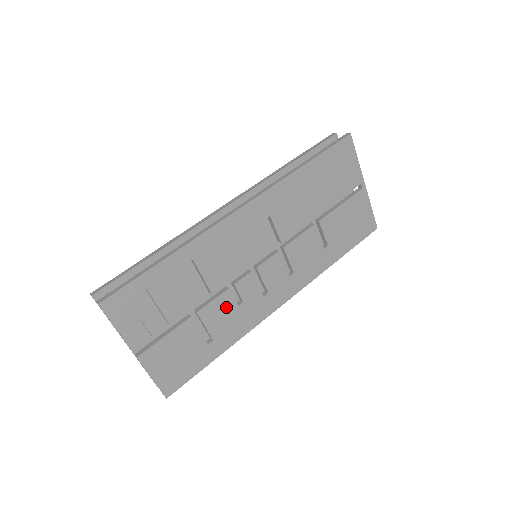
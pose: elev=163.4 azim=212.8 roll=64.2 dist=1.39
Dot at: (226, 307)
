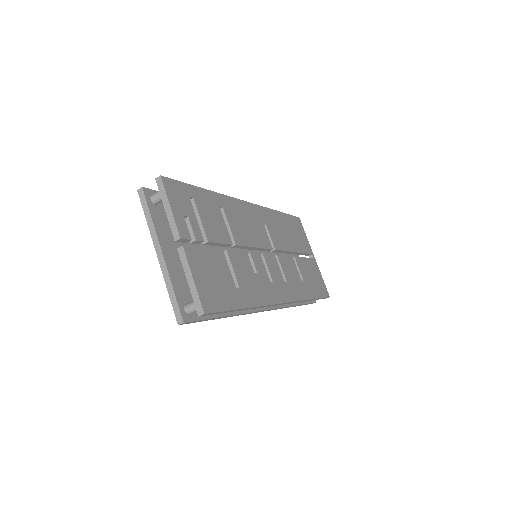
Dot at: (246, 266)
